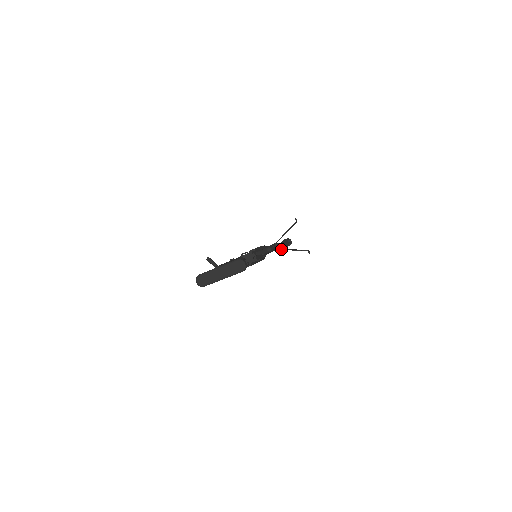
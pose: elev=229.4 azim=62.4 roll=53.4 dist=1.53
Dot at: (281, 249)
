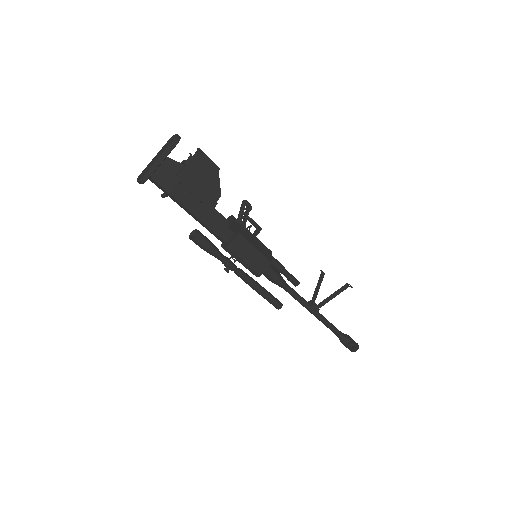
Dot at: (318, 304)
